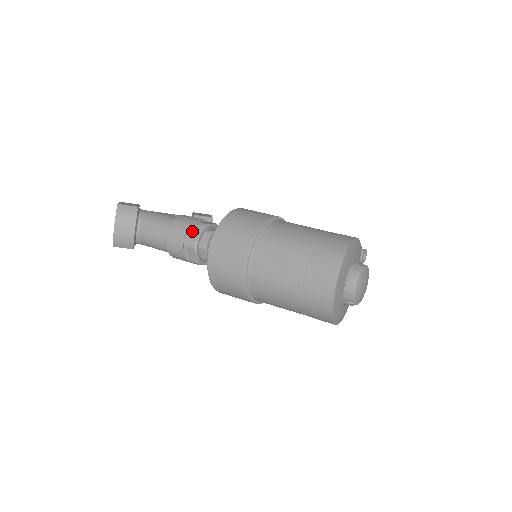
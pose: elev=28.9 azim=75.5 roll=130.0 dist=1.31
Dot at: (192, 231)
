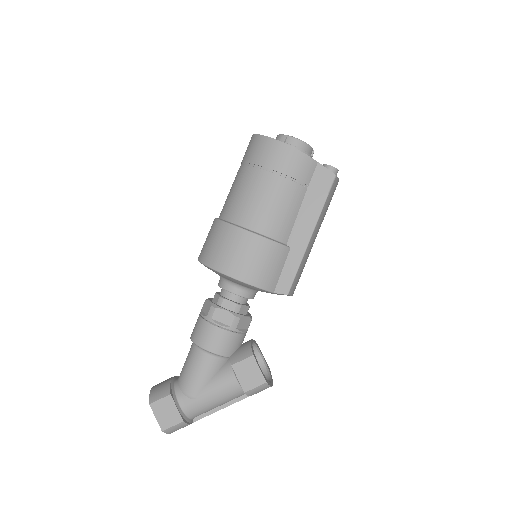
Dot at: occluded
